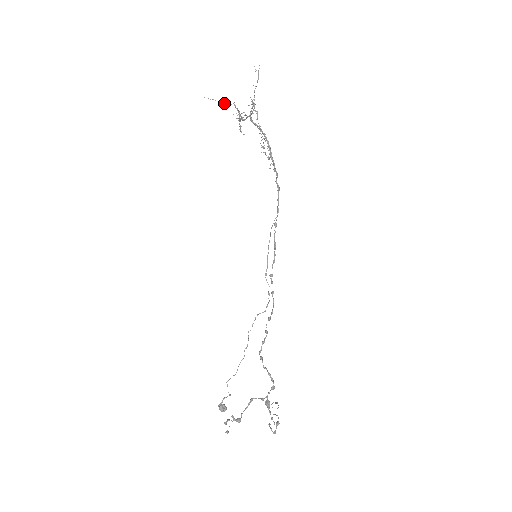
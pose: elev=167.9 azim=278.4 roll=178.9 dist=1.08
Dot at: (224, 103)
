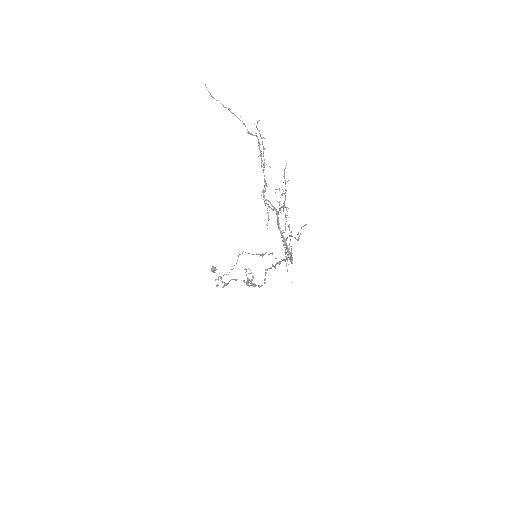
Dot at: (243, 124)
